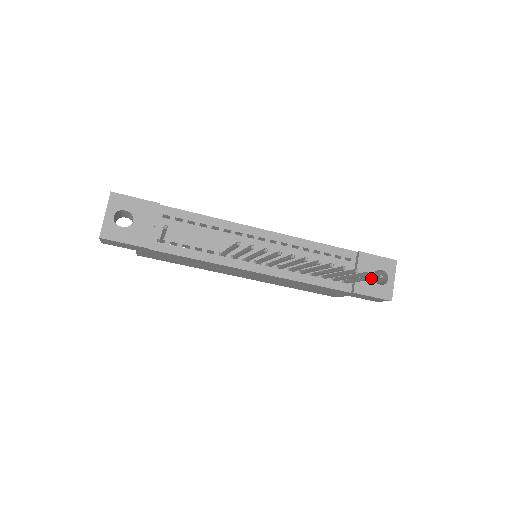
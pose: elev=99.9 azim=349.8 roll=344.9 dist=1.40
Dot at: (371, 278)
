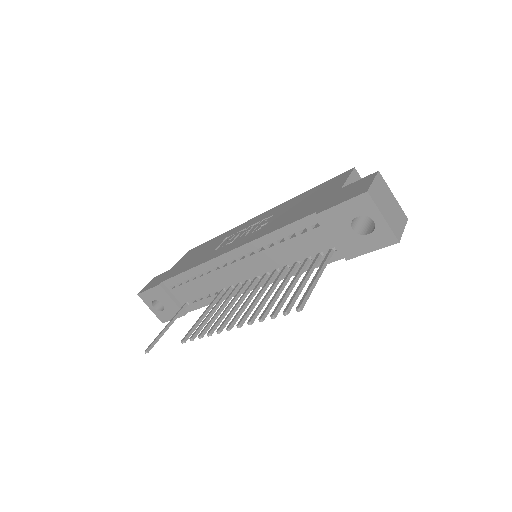
Dot at: (305, 298)
